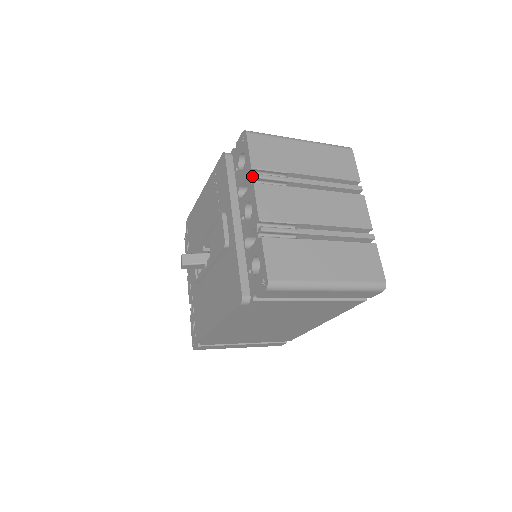
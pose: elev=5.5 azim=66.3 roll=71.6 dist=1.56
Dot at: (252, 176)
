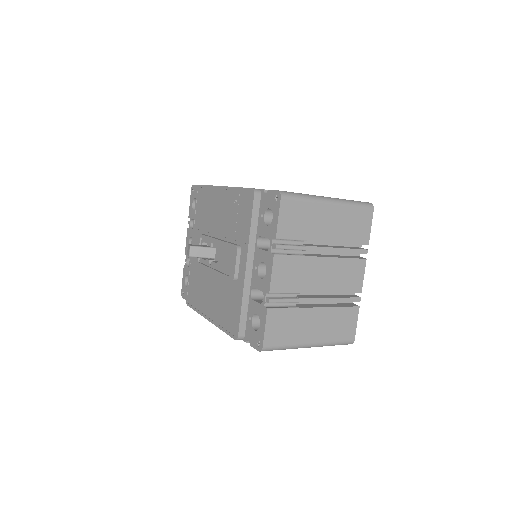
Dot at: (274, 246)
